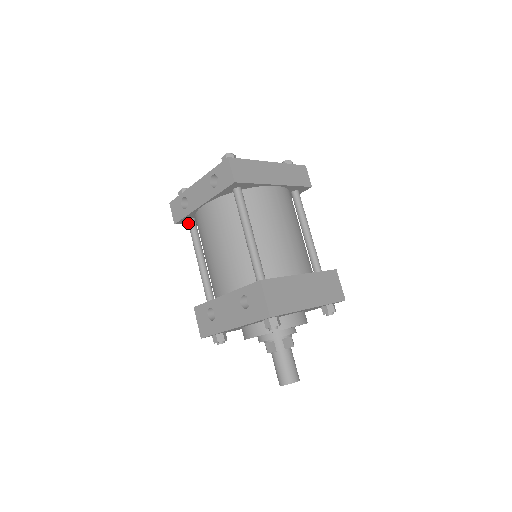
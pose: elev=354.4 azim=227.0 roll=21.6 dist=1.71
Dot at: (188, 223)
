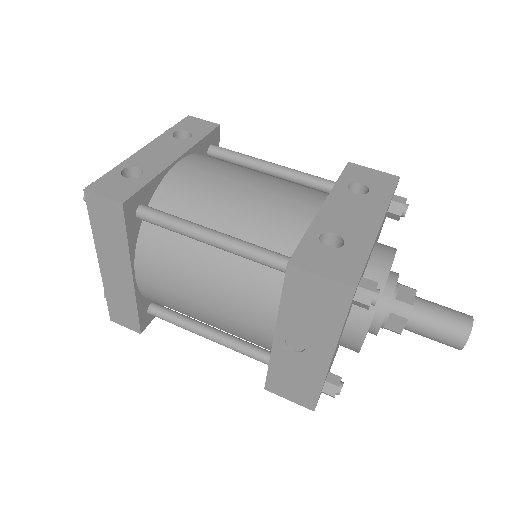
Dot at: (143, 208)
